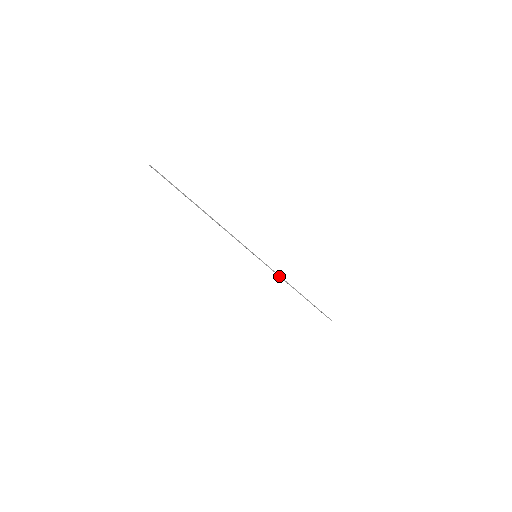
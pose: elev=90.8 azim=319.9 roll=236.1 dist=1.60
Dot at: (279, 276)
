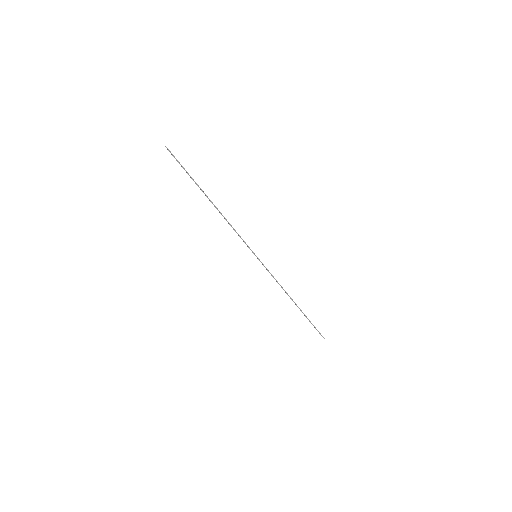
Dot at: (276, 281)
